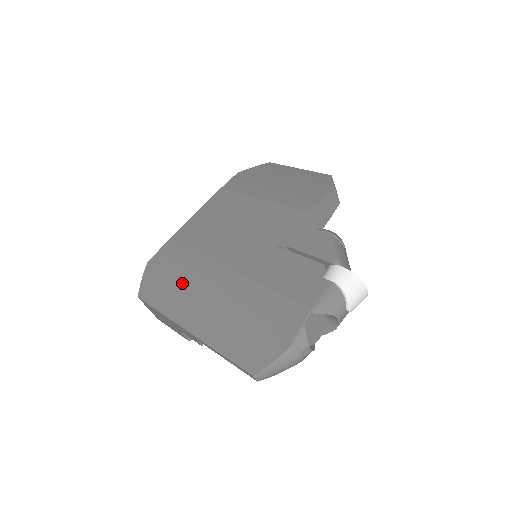
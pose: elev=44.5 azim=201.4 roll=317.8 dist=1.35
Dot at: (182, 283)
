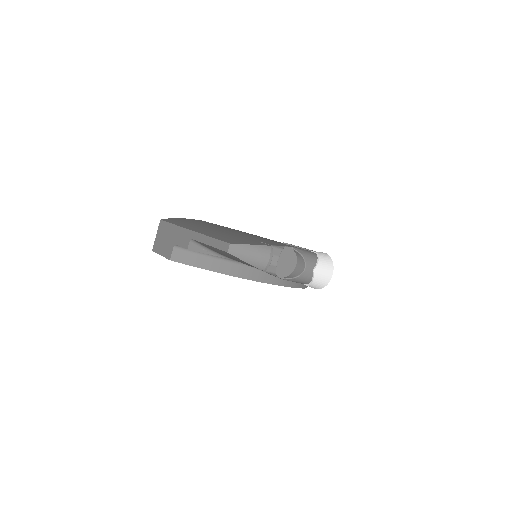
Dot at: (202, 224)
